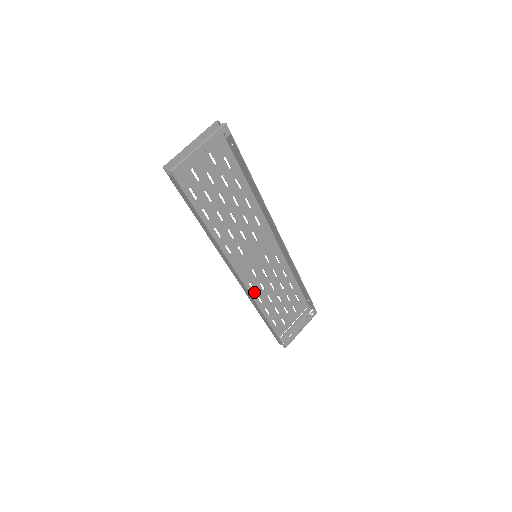
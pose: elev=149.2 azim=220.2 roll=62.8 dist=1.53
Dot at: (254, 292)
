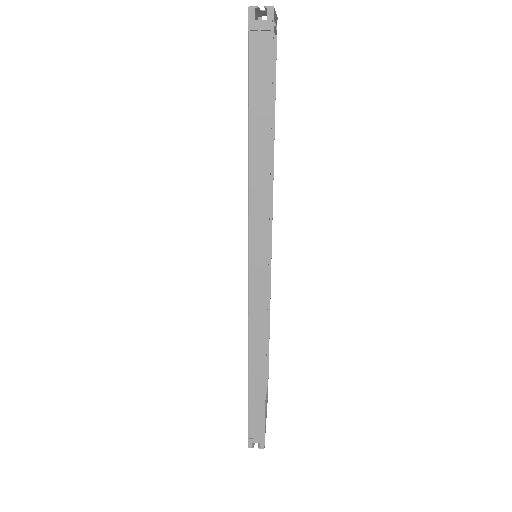
Dot at: occluded
